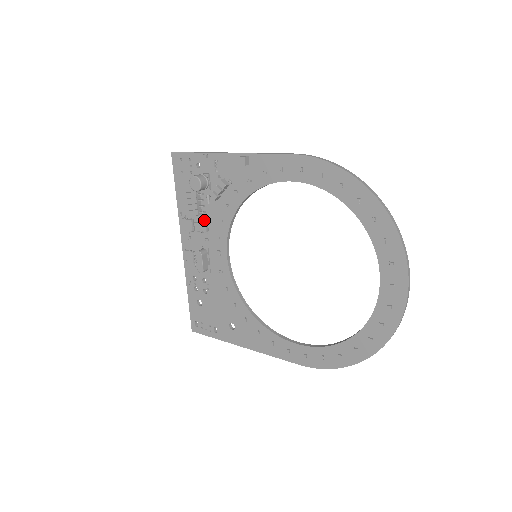
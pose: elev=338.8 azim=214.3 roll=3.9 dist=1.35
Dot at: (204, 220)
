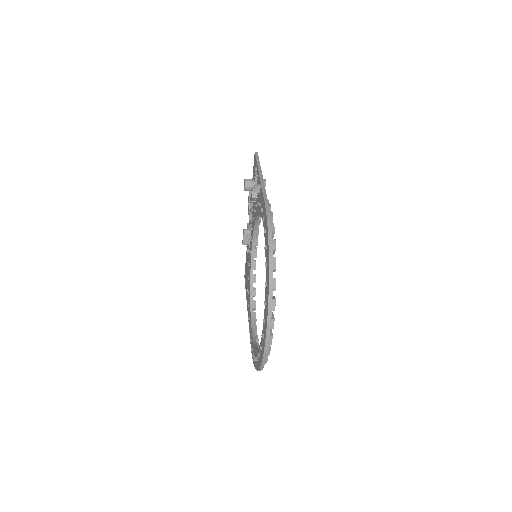
Dot at: occluded
